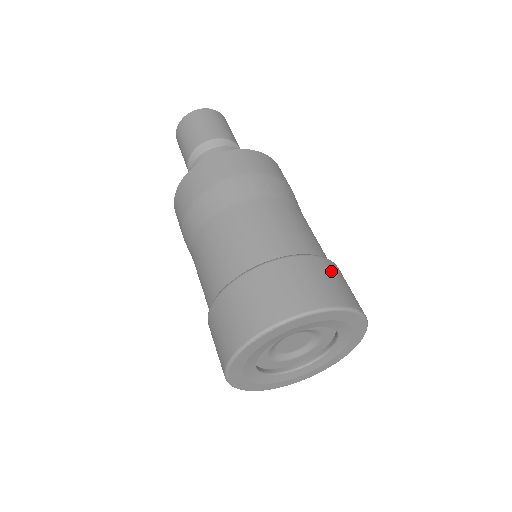
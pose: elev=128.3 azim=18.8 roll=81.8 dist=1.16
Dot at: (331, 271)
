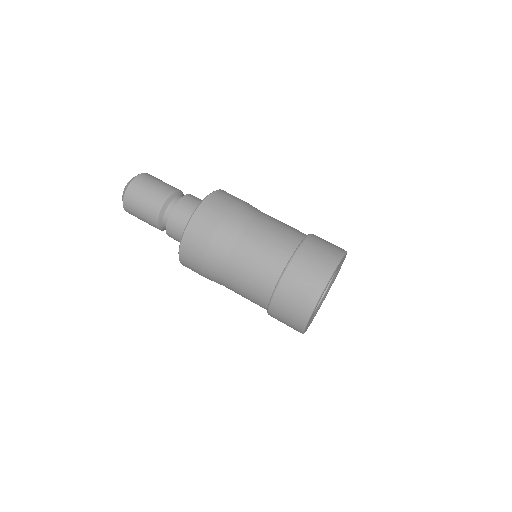
Dot at: occluded
